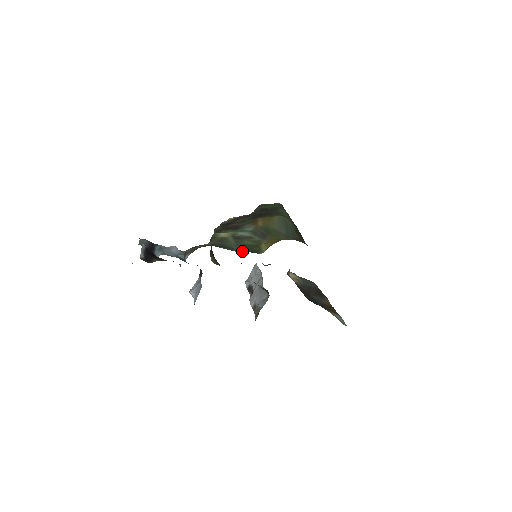
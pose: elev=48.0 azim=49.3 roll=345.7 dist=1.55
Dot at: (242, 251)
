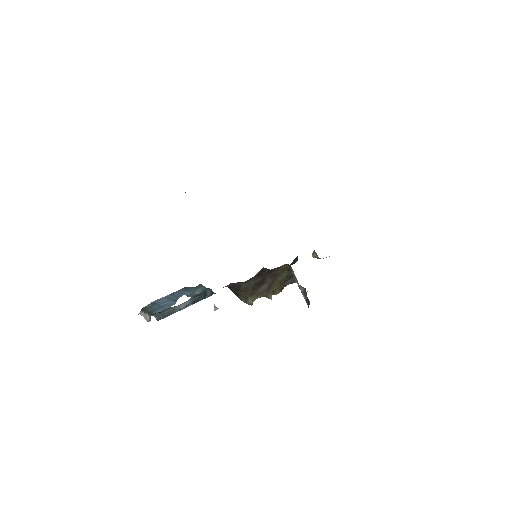
Dot at: occluded
